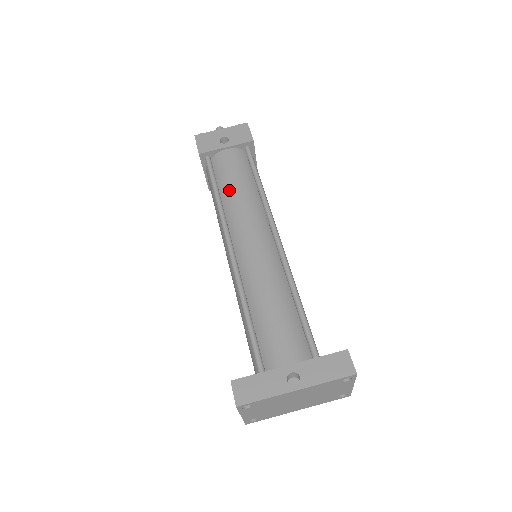
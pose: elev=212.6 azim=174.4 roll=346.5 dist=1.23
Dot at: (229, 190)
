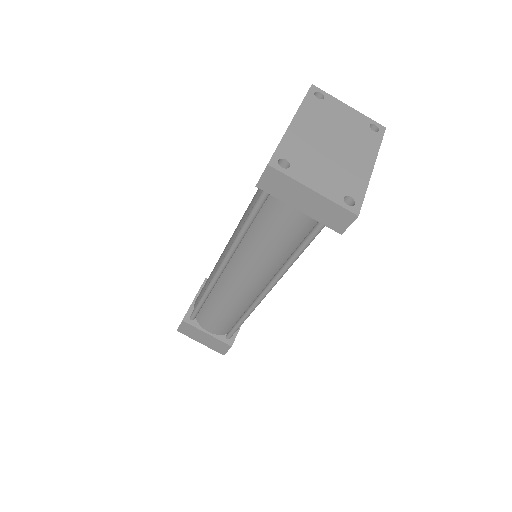
Dot at: (207, 284)
